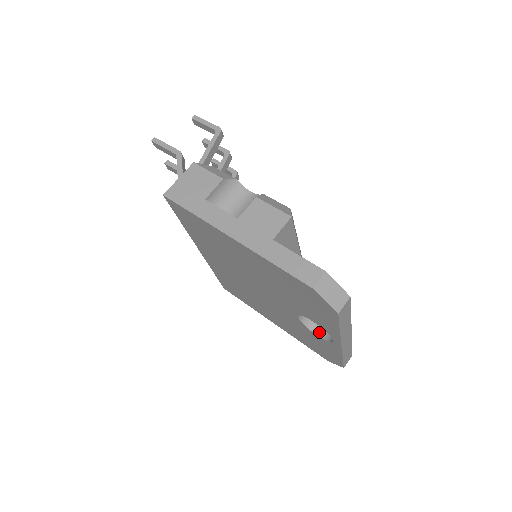
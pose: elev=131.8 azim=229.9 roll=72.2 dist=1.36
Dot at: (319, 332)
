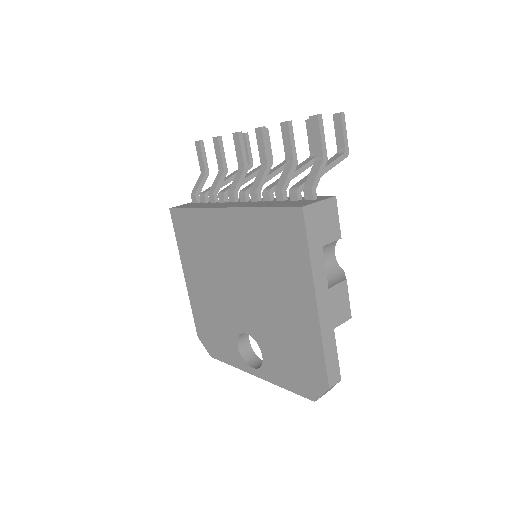
Dot at: (241, 345)
